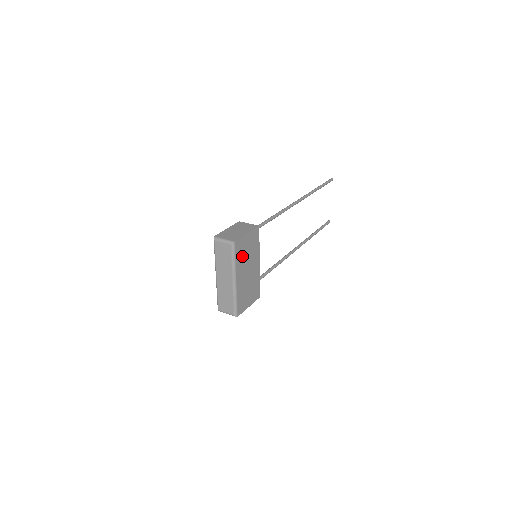
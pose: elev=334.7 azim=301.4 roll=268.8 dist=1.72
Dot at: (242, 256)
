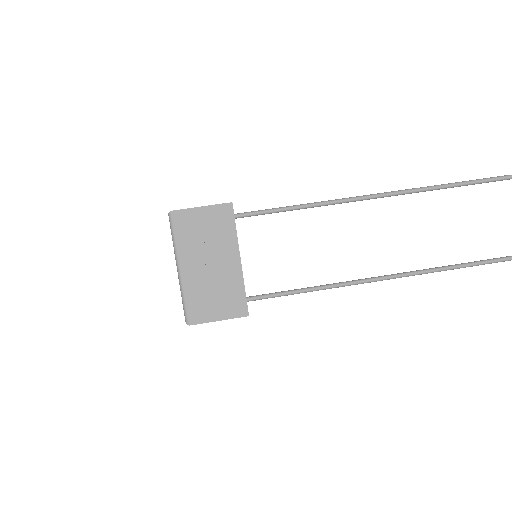
Dot at: (192, 237)
